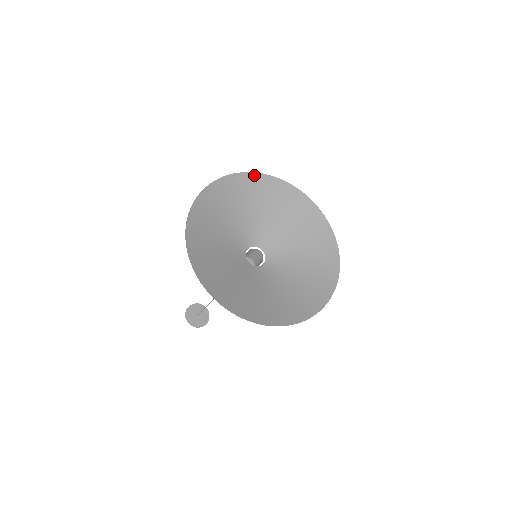
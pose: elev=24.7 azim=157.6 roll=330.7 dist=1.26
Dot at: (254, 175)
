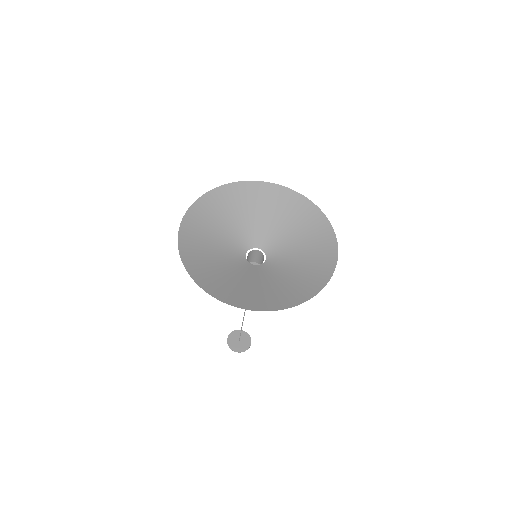
Dot at: (304, 199)
